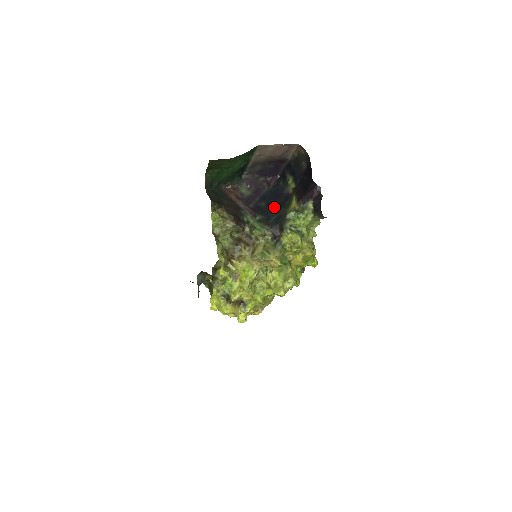
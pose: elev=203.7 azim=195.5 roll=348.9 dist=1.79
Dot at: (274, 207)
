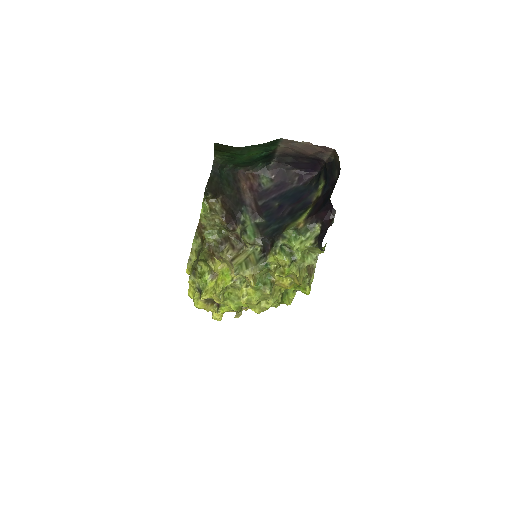
Dot at: (284, 213)
